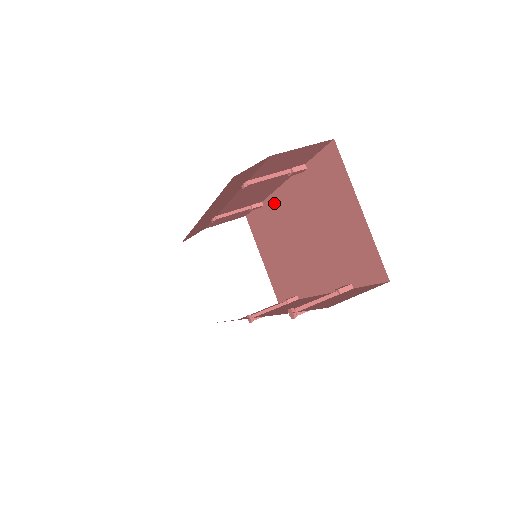
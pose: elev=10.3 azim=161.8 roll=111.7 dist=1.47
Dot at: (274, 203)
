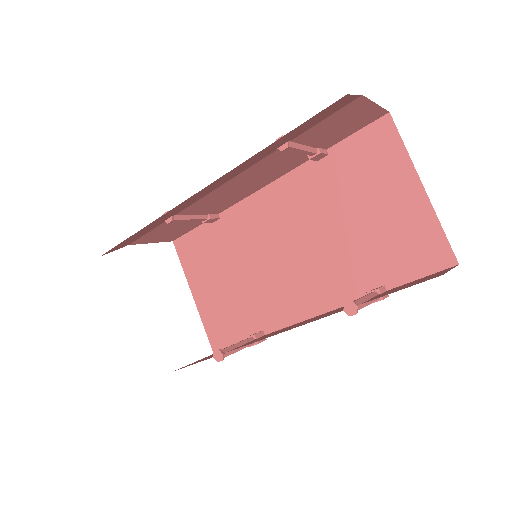
Dot at: (246, 211)
